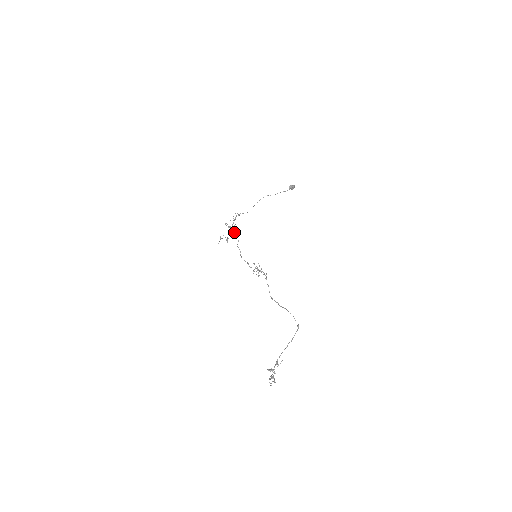
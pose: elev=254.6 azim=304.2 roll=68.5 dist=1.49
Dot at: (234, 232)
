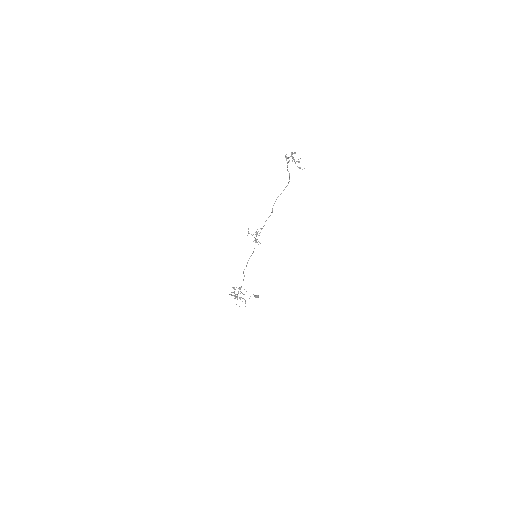
Dot at: (239, 288)
